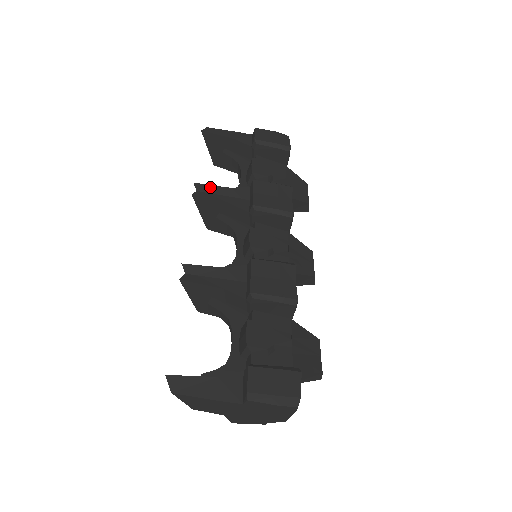
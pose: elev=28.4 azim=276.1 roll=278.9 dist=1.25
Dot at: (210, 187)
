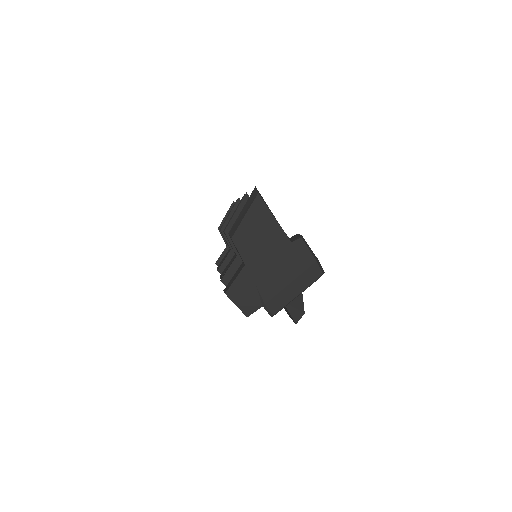
Dot at: occluded
